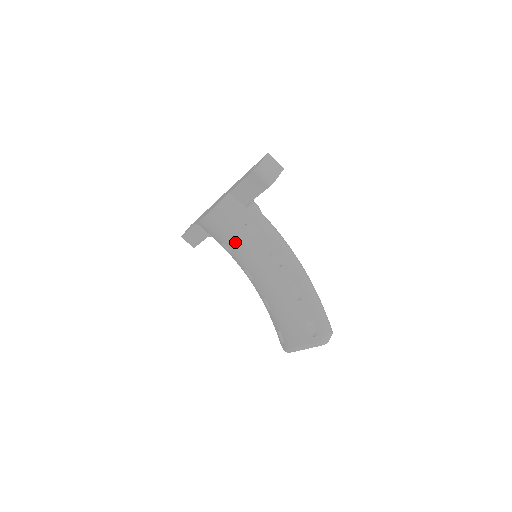
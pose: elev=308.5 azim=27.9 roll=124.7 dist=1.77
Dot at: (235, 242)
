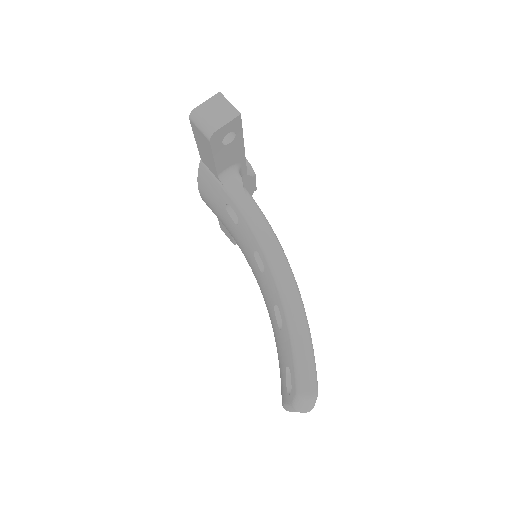
Dot at: (231, 233)
